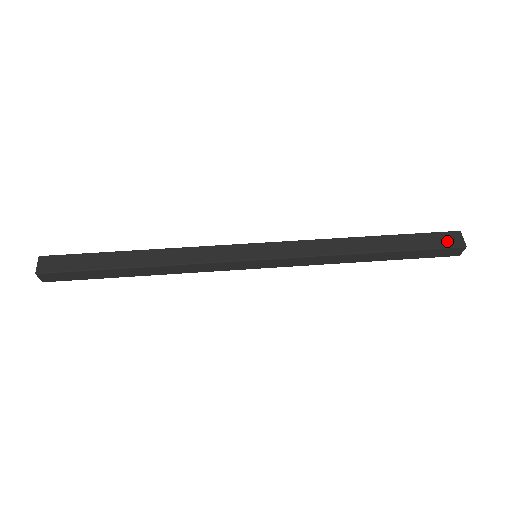
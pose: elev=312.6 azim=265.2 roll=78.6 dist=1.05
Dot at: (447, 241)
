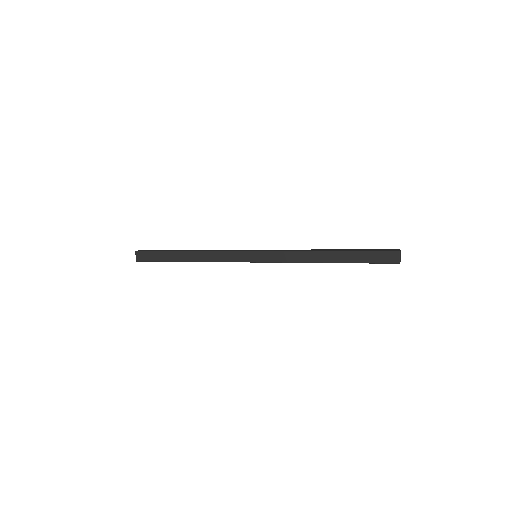
Dot at: (386, 250)
